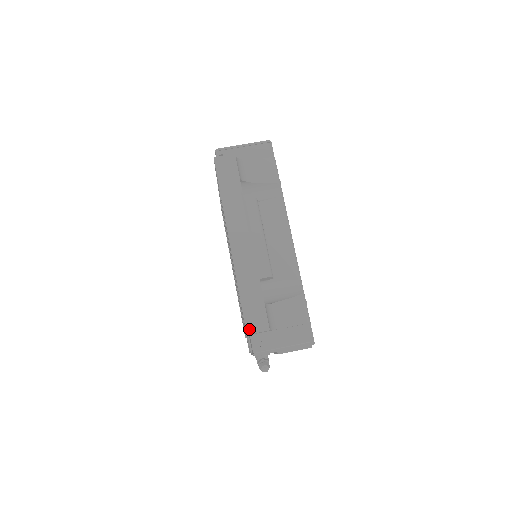
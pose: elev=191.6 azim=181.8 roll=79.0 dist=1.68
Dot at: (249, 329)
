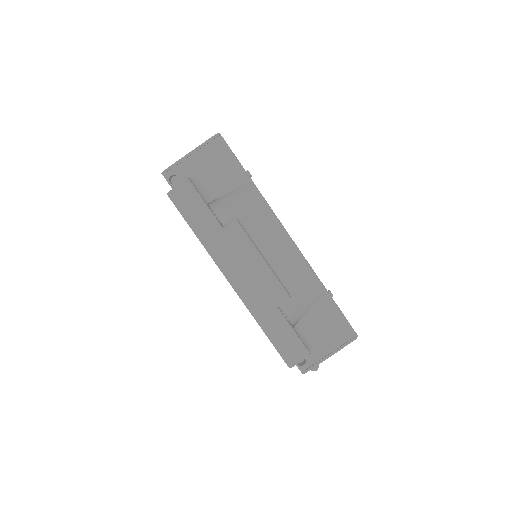
Dot at: (289, 363)
